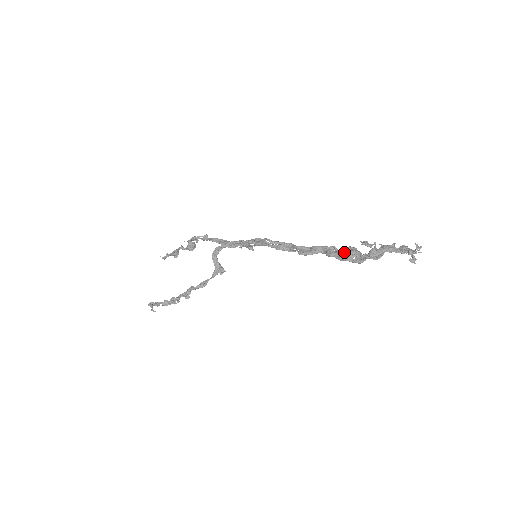
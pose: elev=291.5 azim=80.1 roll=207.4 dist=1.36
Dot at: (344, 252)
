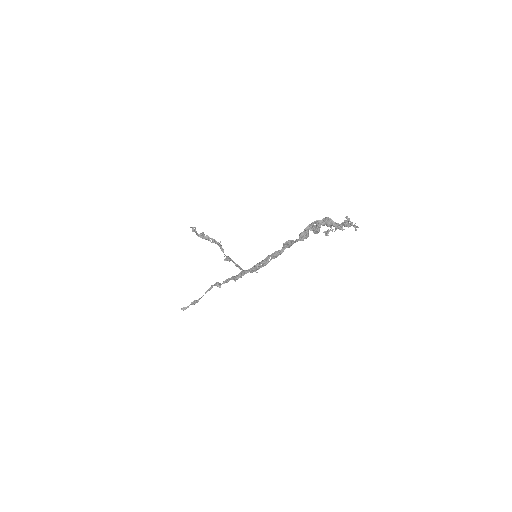
Dot at: (312, 229)
